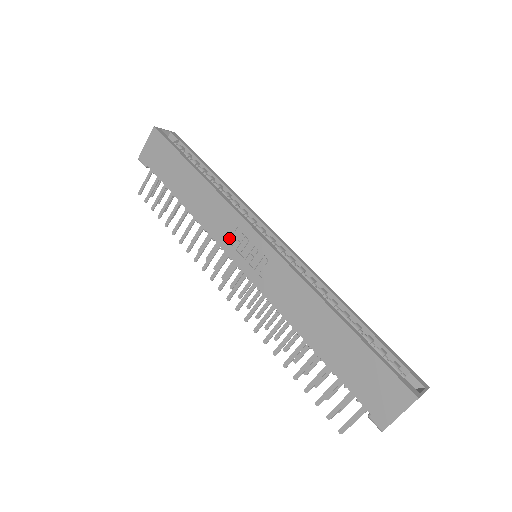
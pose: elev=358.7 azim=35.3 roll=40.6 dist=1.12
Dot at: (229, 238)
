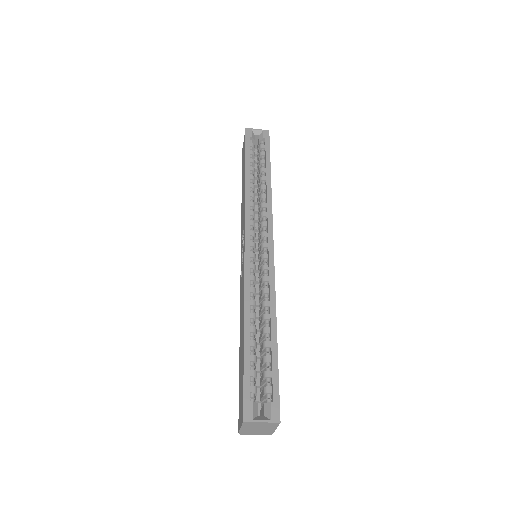
Dot at: (242, 236)
